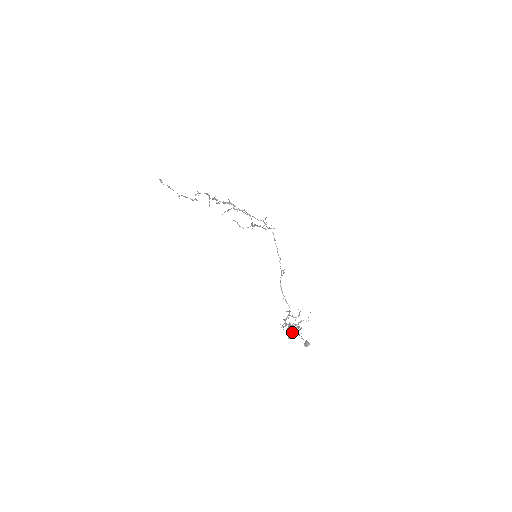
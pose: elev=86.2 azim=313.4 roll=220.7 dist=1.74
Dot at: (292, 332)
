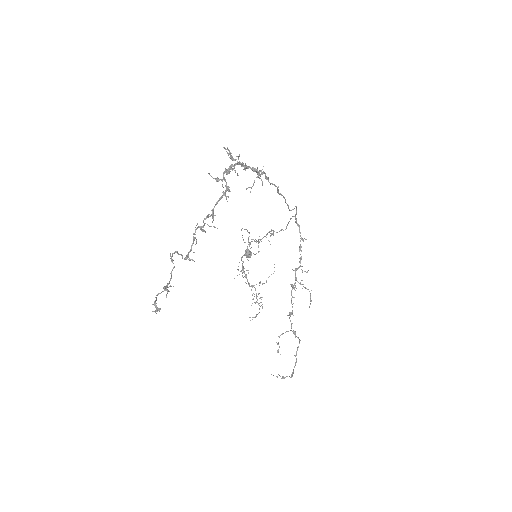
Dot at: occluded
